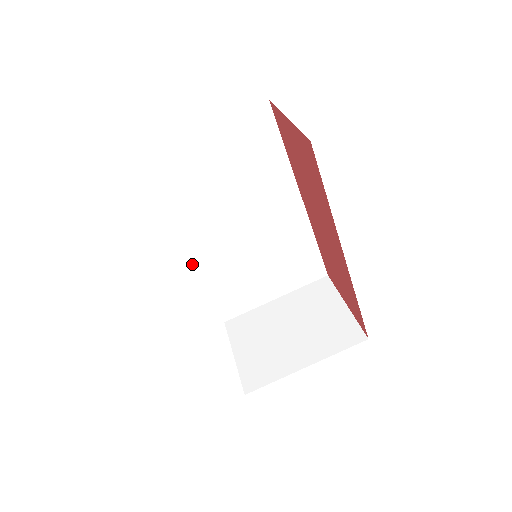
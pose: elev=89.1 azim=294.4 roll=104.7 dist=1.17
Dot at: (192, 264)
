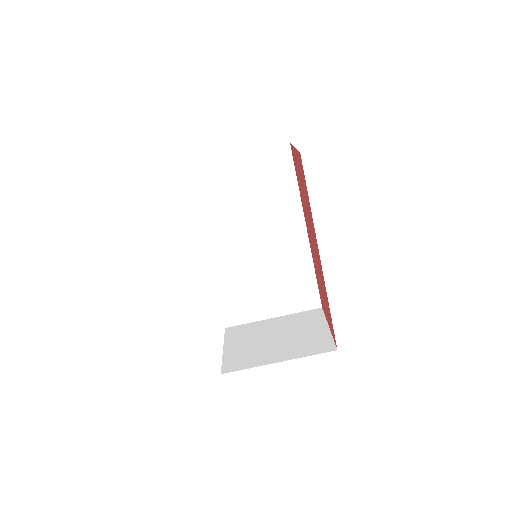
Dot at: (209, 264)
